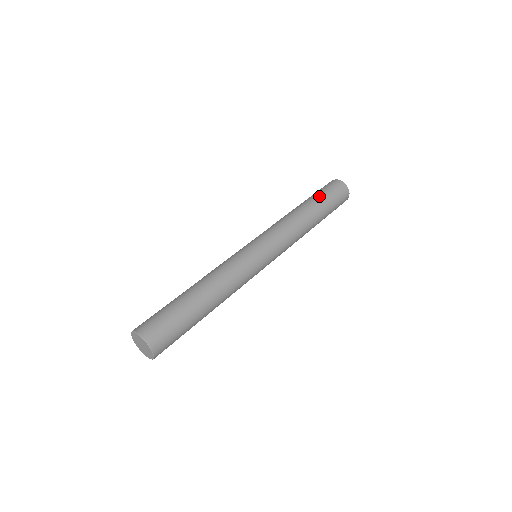
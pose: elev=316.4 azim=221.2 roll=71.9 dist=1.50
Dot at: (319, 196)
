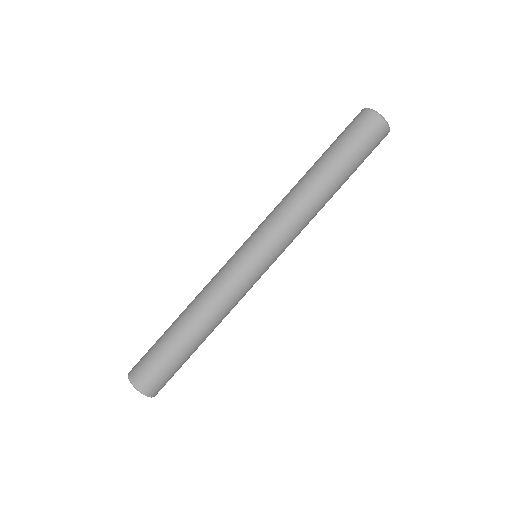
Dot at: (343, 154)
